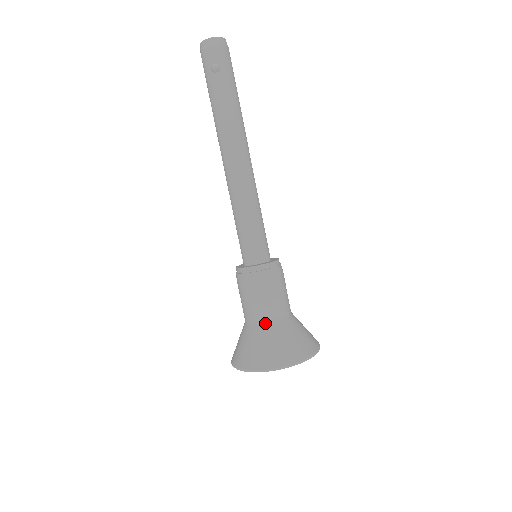
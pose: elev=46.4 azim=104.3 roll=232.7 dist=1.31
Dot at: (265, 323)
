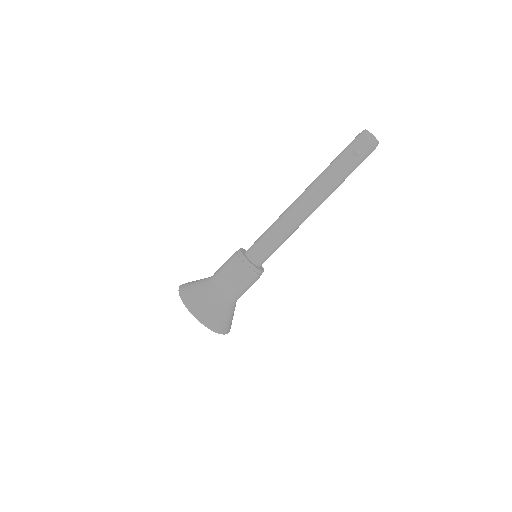
Dot at: (221, 293)
